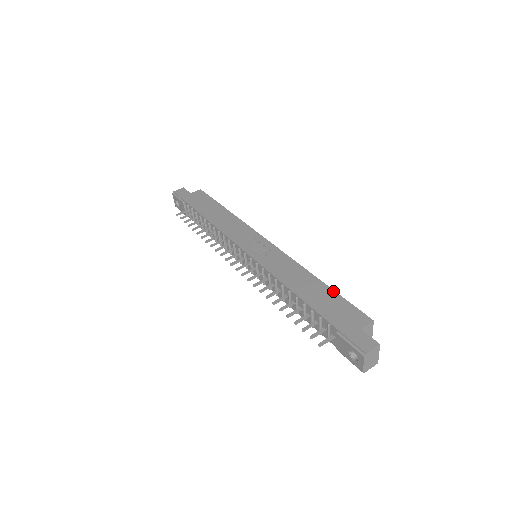
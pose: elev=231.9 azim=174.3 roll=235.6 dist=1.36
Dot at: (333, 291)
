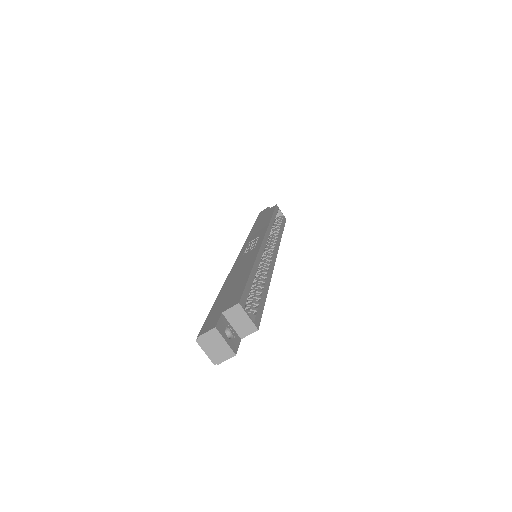
Dot at: (247, 277)
